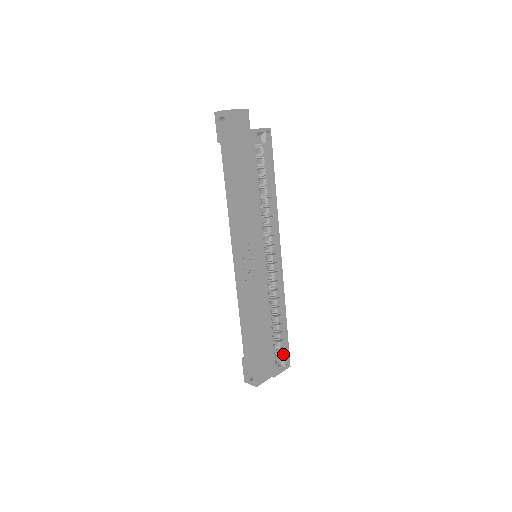
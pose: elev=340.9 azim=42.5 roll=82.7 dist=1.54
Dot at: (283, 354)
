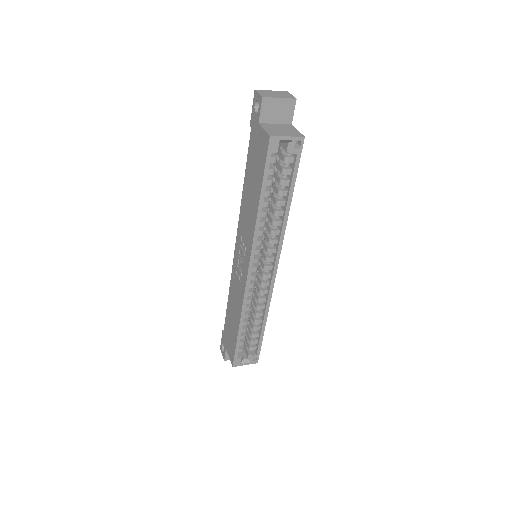
Dot at: (255, 350)
